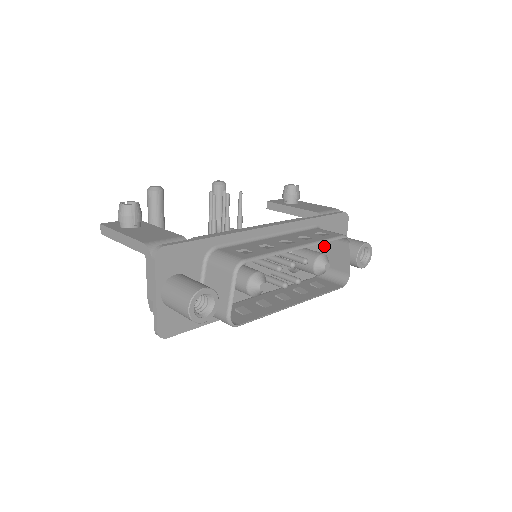
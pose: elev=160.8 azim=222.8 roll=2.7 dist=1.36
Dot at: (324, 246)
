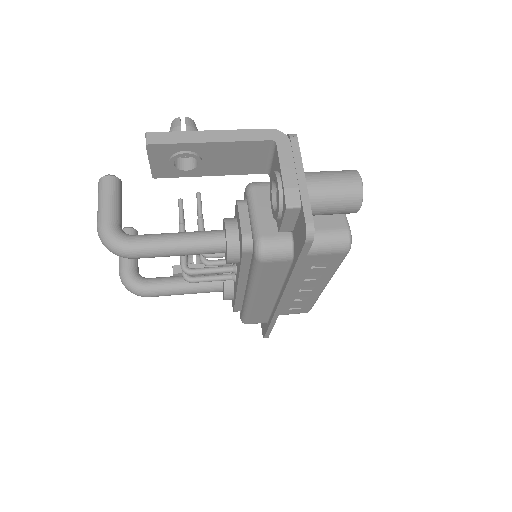
Dot at: occluded
